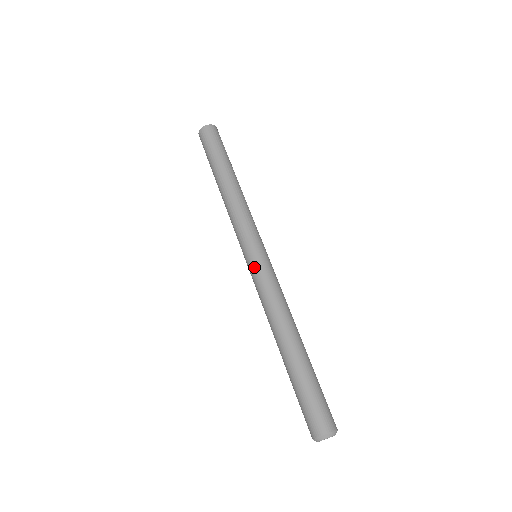
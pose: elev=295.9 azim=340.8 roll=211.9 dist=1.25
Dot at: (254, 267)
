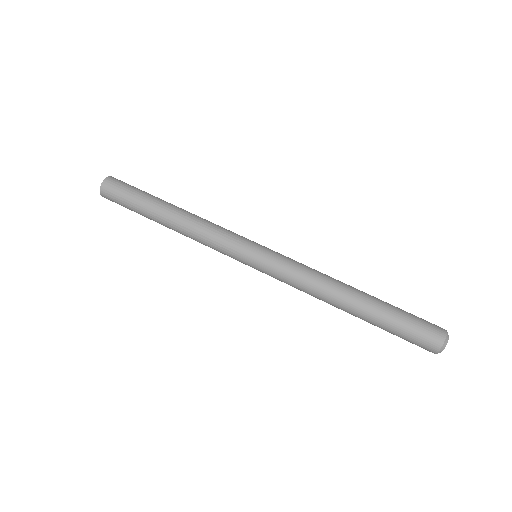
Dot at: (266, 267)
